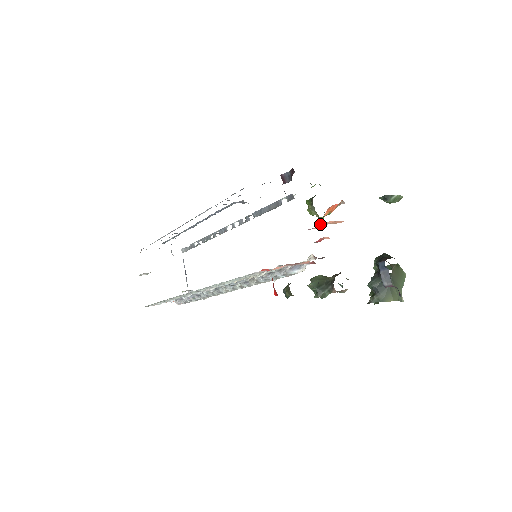
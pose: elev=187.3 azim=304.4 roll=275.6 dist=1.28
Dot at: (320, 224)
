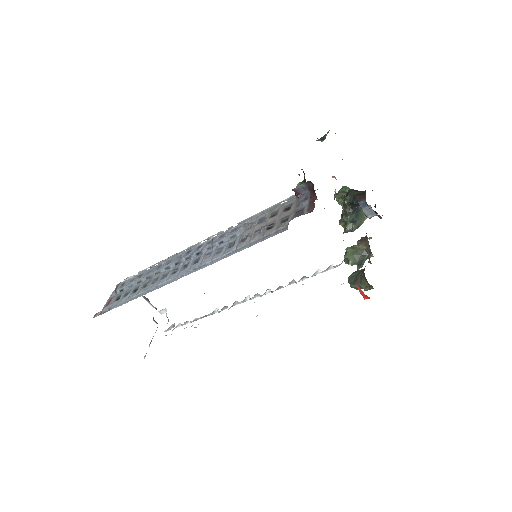
Dot at: occluded
